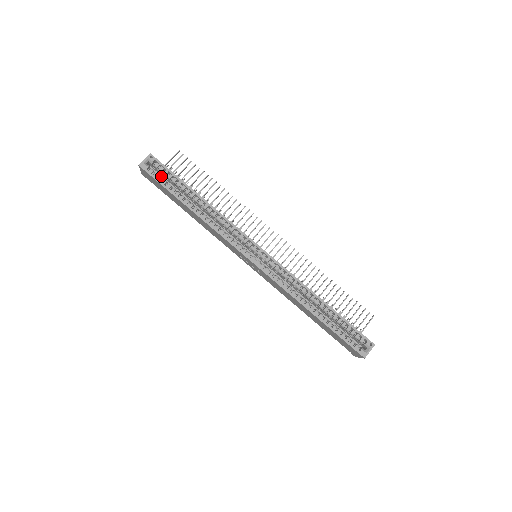
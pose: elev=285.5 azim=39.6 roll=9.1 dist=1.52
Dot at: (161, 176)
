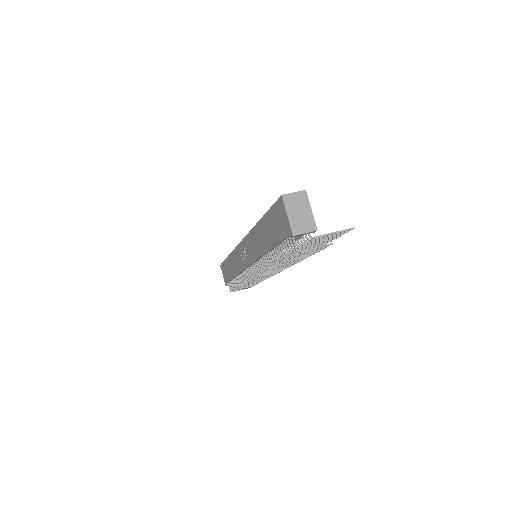
Dot at: occluded
